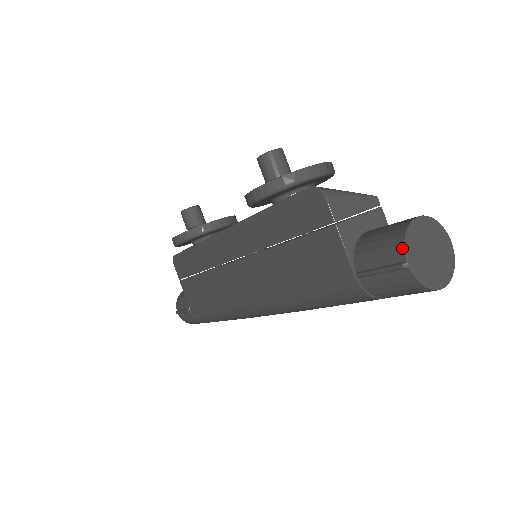
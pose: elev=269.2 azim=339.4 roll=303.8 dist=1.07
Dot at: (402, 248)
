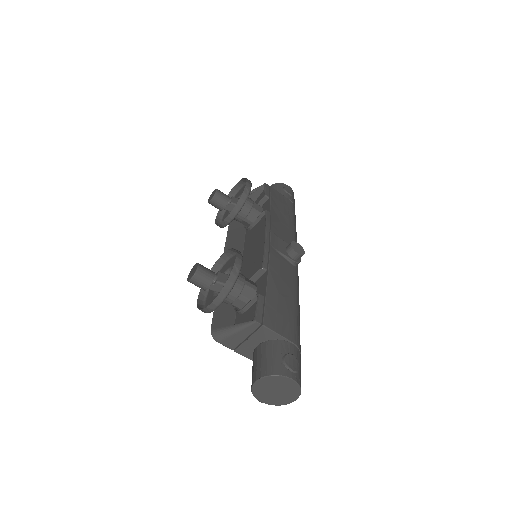
Dot at: (254, 395)
